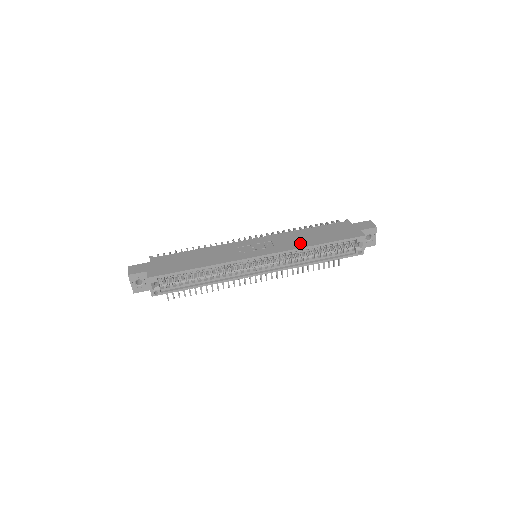
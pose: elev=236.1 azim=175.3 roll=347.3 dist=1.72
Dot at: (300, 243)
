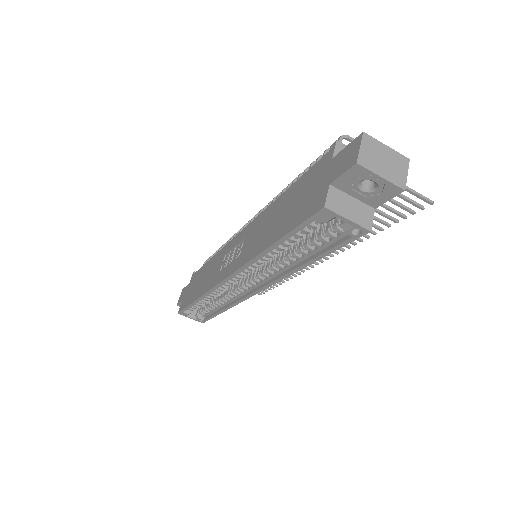
Dot at: (258, 244)
